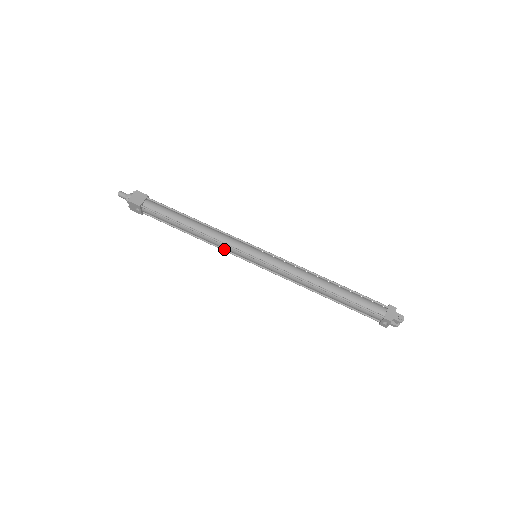
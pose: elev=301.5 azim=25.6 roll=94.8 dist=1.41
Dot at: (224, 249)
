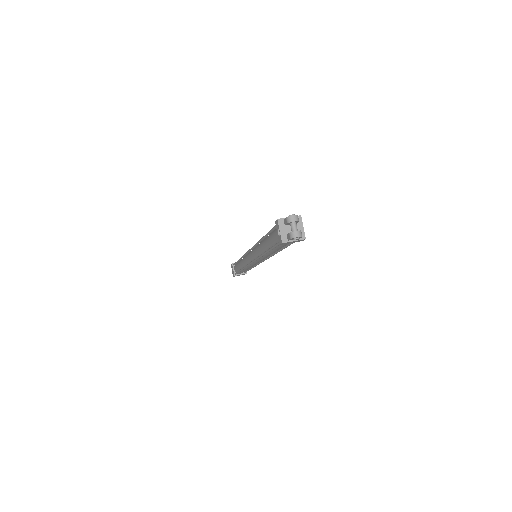
Dot at: occluded
